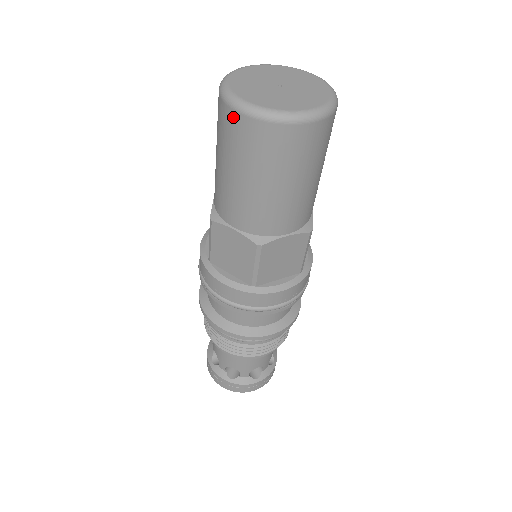
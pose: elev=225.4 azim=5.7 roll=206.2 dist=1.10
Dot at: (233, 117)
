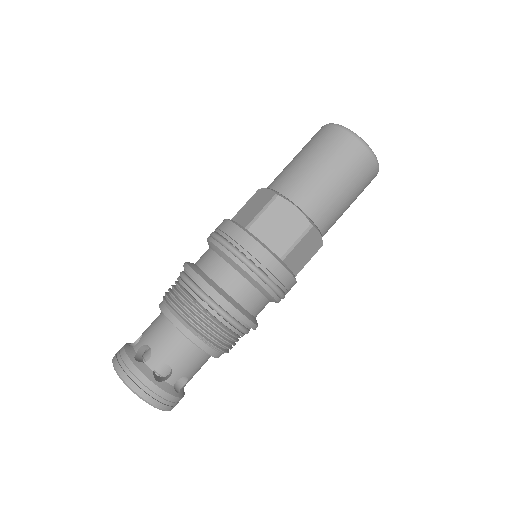
Dot at: (347, 137)
